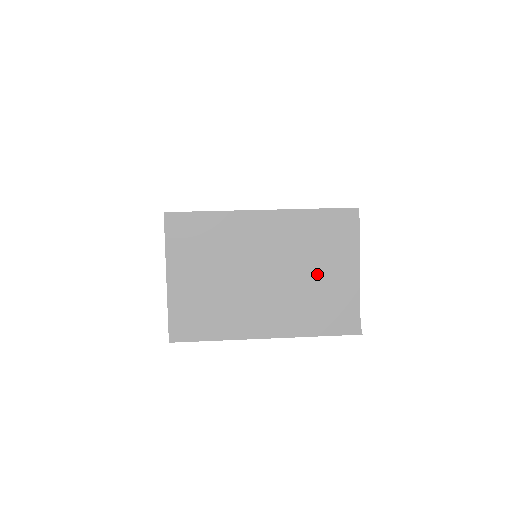
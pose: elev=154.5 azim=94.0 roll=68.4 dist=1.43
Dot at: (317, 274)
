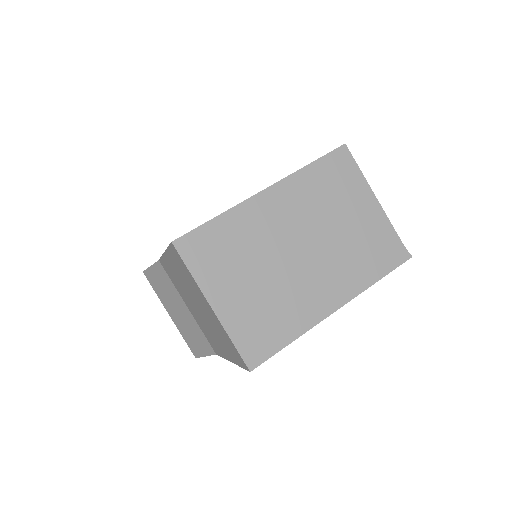
Dot at: (345, 223)
